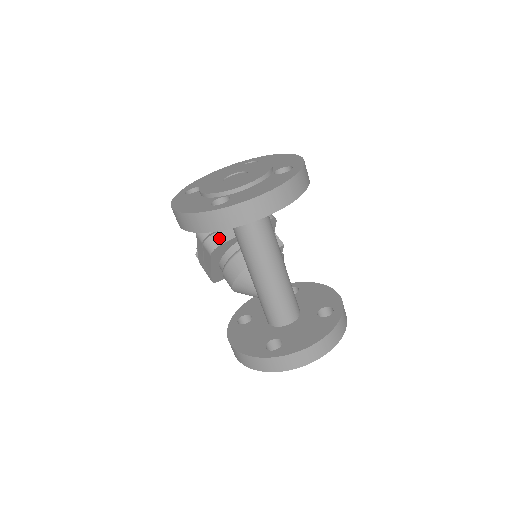
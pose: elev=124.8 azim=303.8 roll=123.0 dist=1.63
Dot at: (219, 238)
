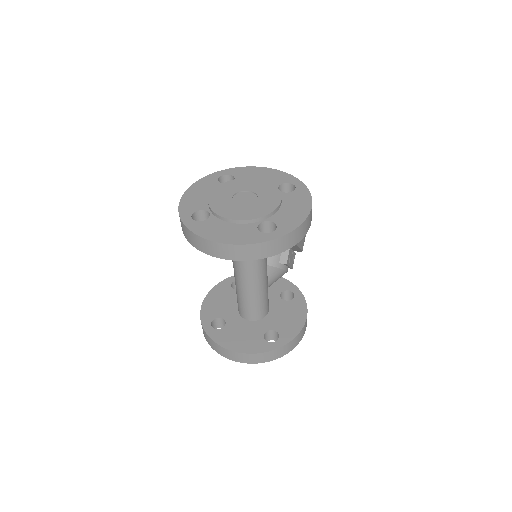
Dot at: occluded
